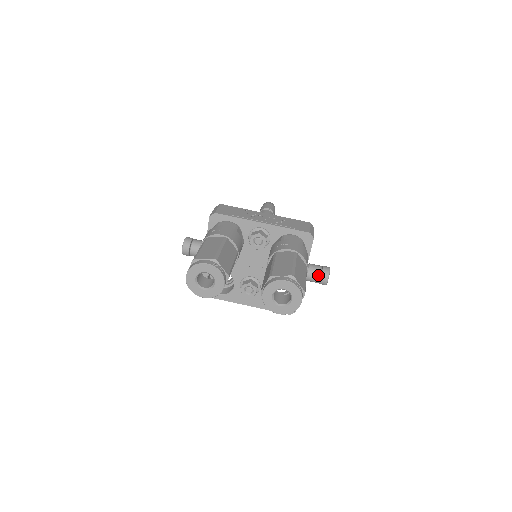
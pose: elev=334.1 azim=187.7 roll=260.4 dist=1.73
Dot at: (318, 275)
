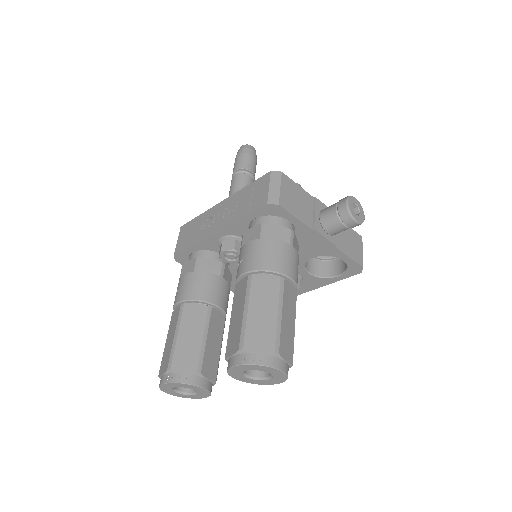
Dot at: (338, 224)
